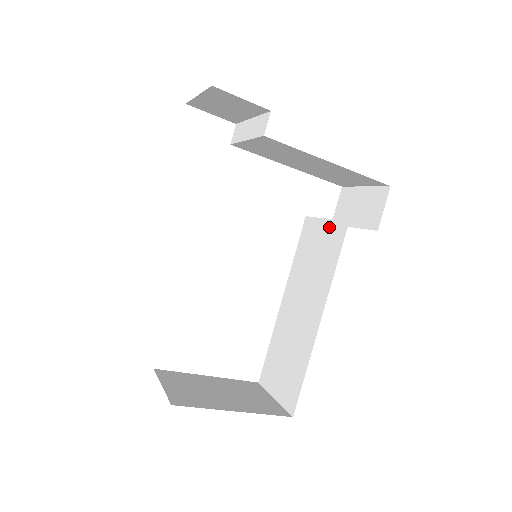
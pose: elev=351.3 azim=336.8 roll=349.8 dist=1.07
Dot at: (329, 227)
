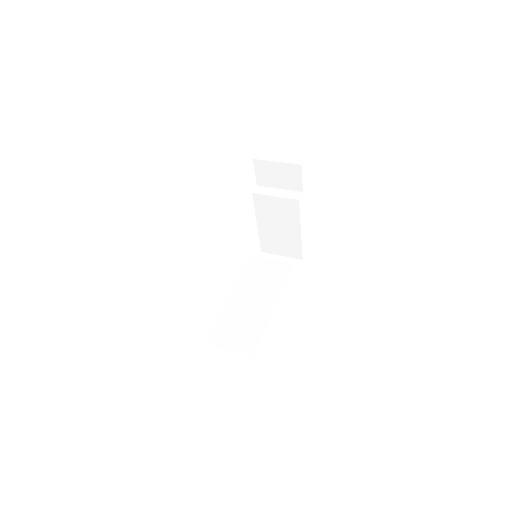
Dot at: (276, 264)
